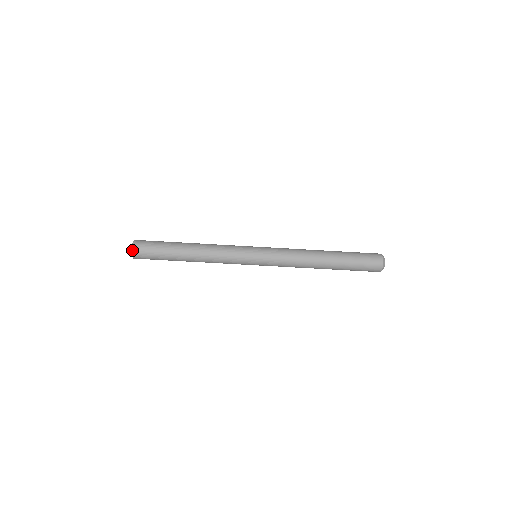
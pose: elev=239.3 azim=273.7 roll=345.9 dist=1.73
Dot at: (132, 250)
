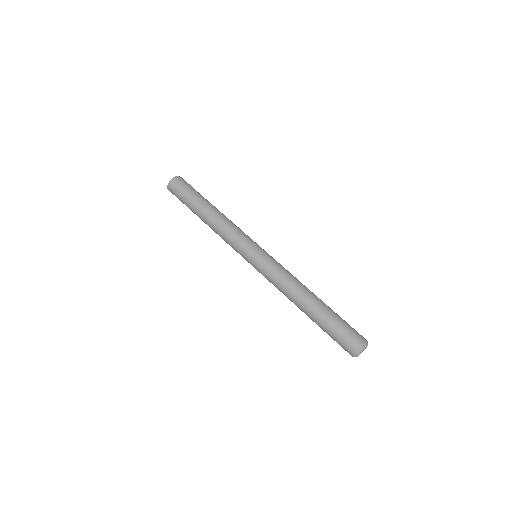
Dot at: (178, 176)
